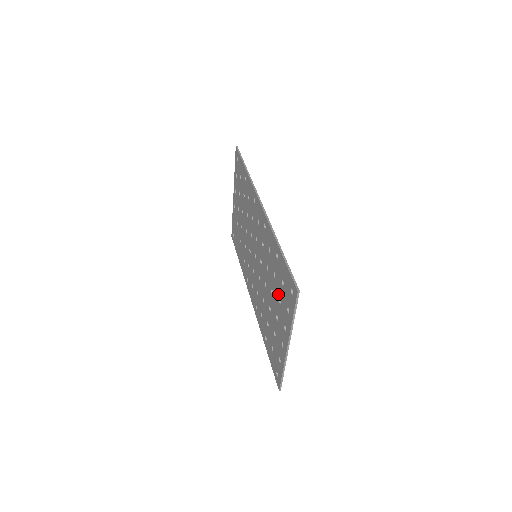
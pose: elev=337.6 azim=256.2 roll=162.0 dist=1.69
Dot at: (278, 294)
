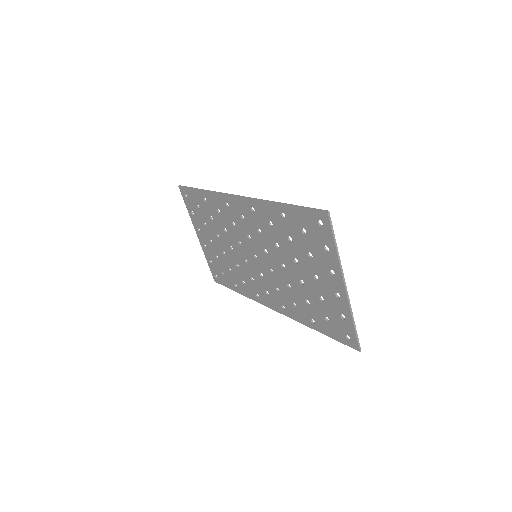
Dot at: (304, 251)
